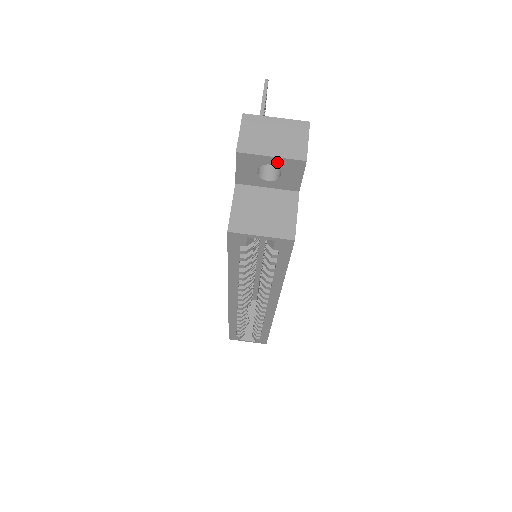
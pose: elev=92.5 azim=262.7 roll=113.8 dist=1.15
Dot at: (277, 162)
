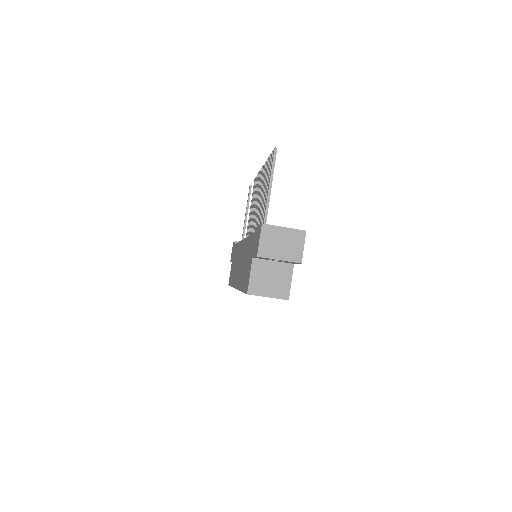
Dot at: occluded
